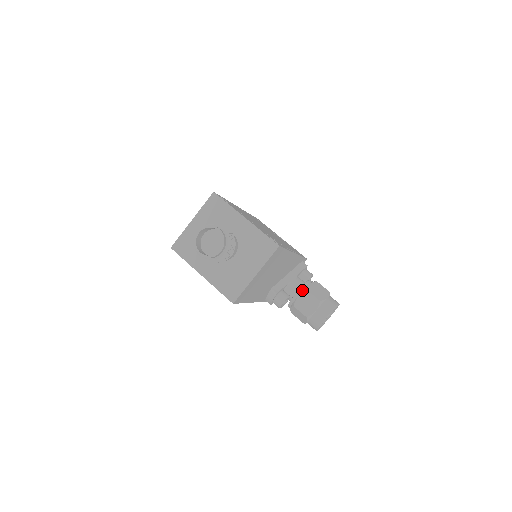
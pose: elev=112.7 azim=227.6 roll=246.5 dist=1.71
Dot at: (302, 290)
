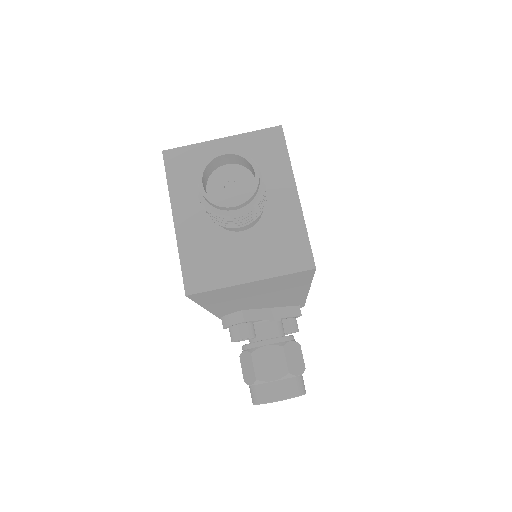
Dot at: (277, 342)
